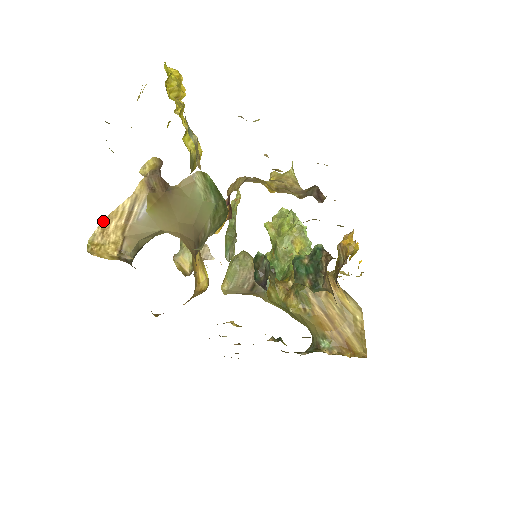
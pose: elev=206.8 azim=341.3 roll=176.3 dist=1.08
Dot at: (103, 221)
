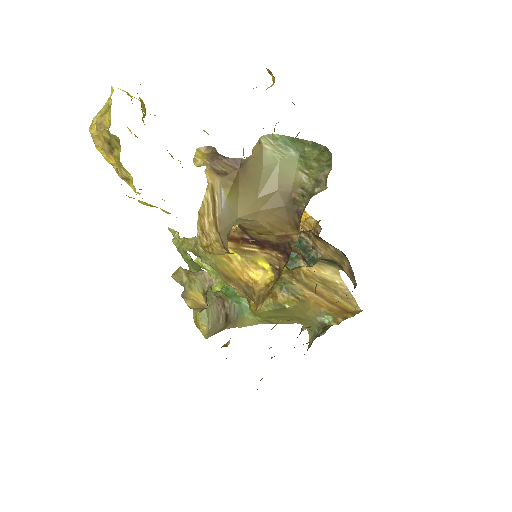
Dot at: (197, 221)
